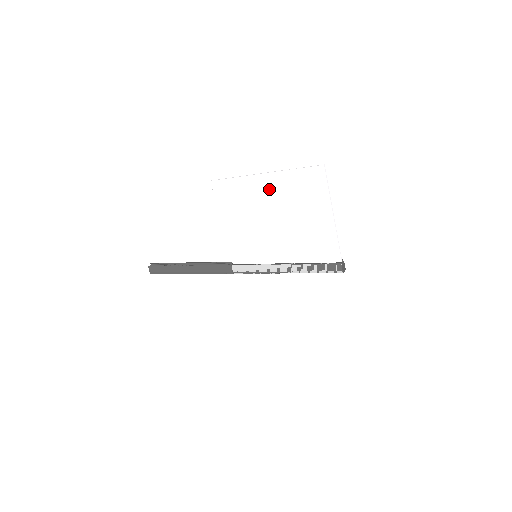
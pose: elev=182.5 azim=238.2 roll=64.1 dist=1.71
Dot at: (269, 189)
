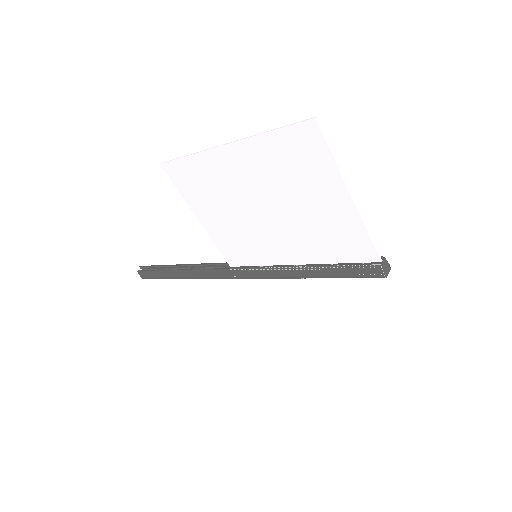
Dot at: (242, 167)
